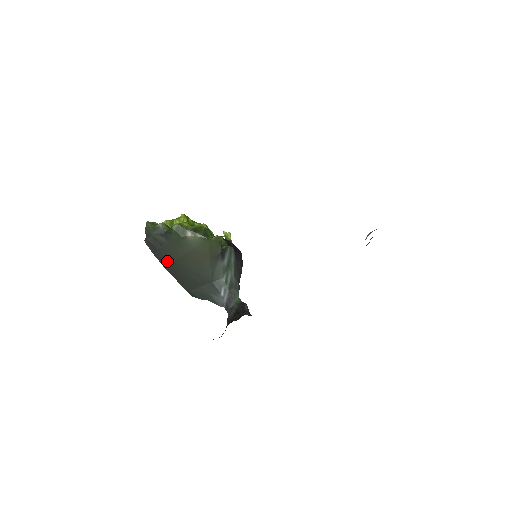
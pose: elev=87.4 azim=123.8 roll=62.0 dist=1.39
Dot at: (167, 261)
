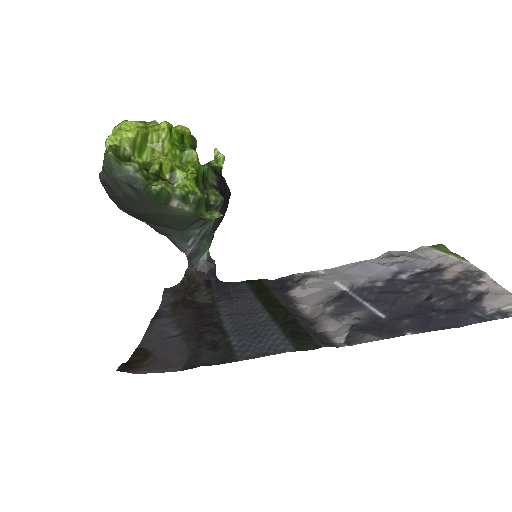
Dot at: (128, 208)
